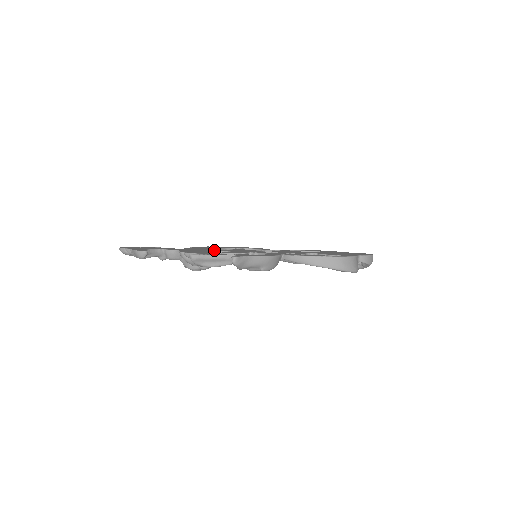
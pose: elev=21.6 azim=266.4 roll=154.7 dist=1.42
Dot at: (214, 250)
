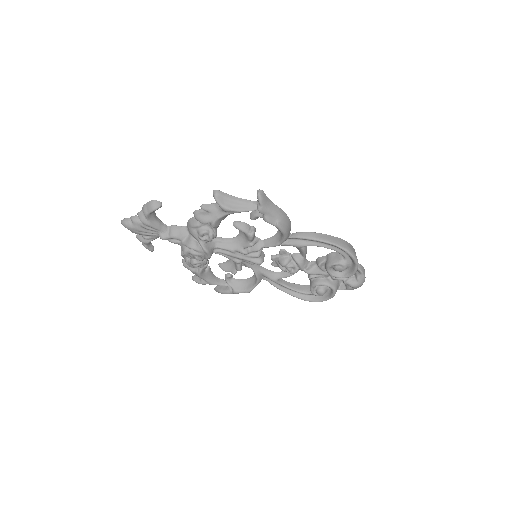
Dot at: (218, 238)
